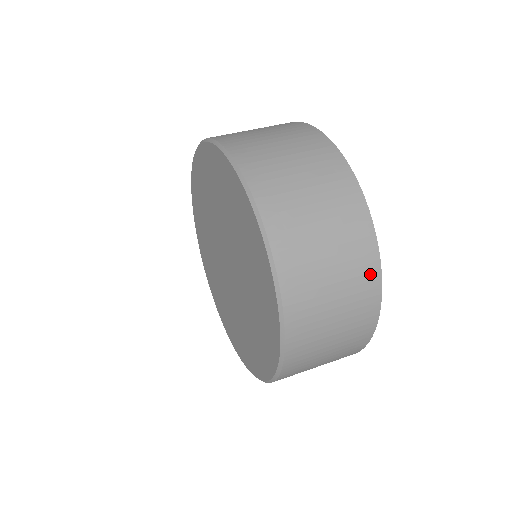
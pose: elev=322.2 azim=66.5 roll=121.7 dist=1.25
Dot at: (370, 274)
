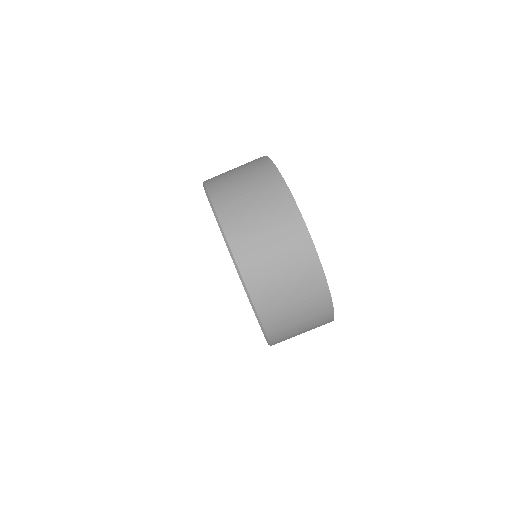
Dot at: (322, 298)
